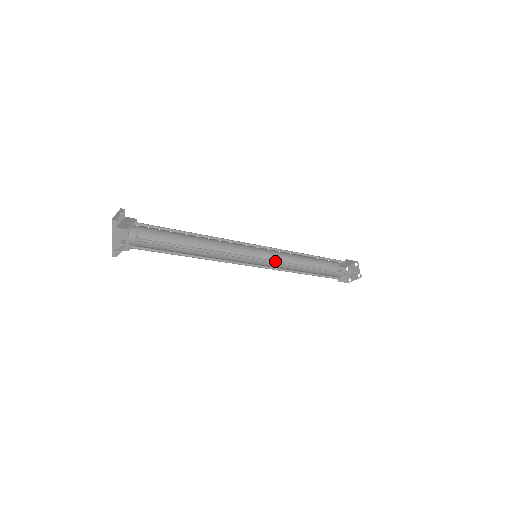
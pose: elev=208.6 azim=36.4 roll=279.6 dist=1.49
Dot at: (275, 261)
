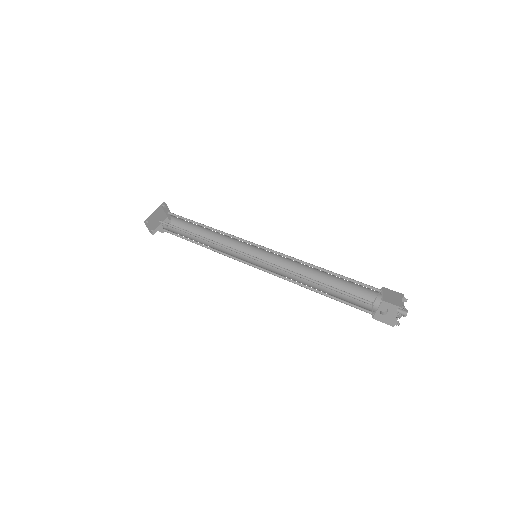
Dot at: (267, 262)
